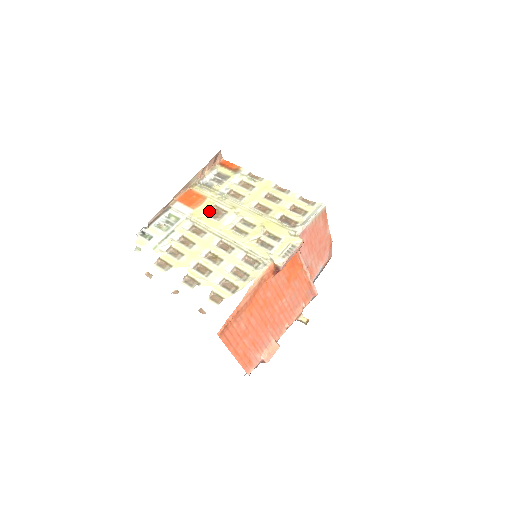
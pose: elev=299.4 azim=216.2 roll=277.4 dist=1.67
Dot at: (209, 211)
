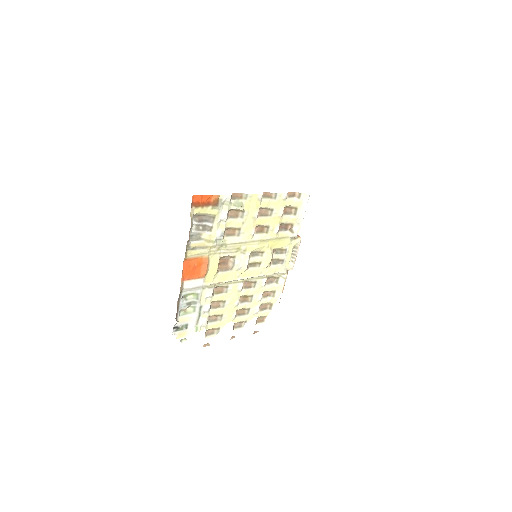
Dot at: (218, 267)
